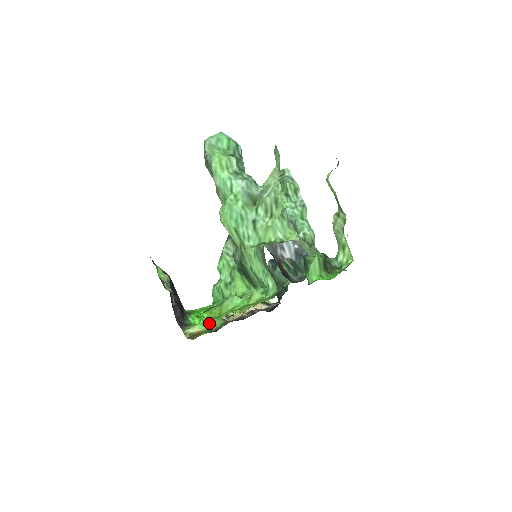
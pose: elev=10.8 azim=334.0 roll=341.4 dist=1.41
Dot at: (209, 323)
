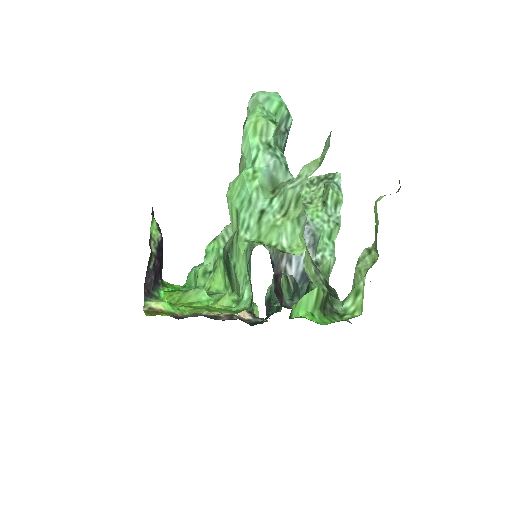
Dot at: occluded
